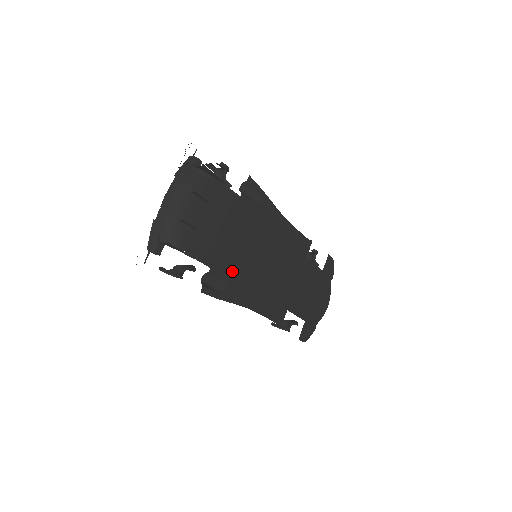
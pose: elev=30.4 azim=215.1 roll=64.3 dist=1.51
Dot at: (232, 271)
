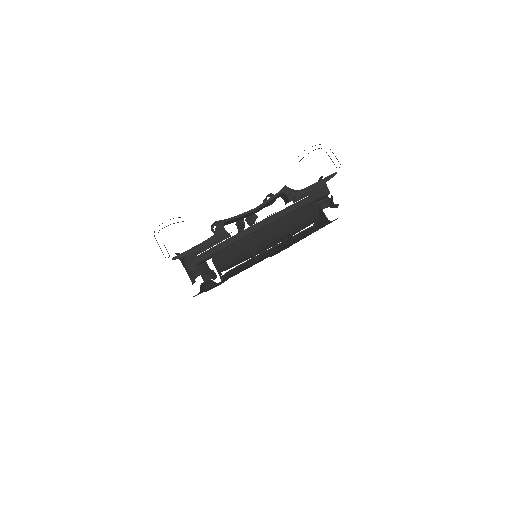
Dot at: occluded
